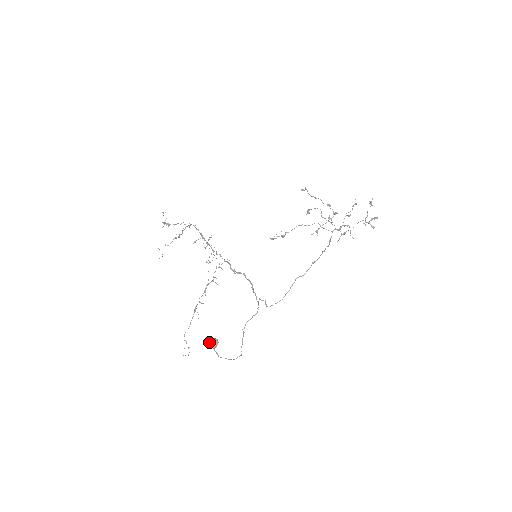
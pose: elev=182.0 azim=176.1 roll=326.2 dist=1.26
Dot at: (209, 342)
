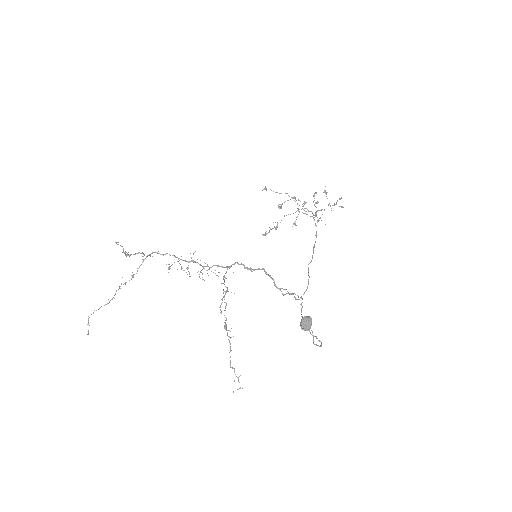
Dot at: (303, 322)
